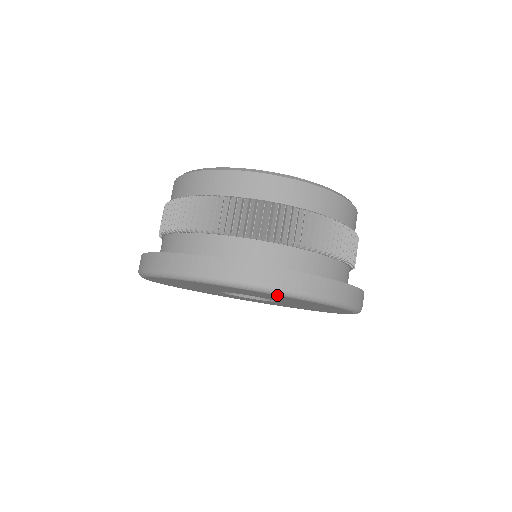
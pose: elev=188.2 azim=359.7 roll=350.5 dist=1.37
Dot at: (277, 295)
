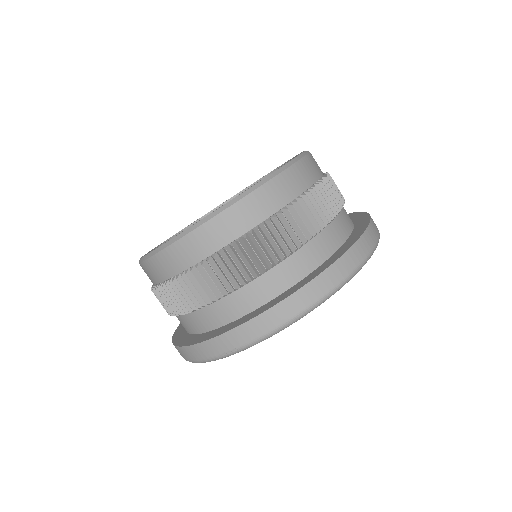
Dot at: occluded
